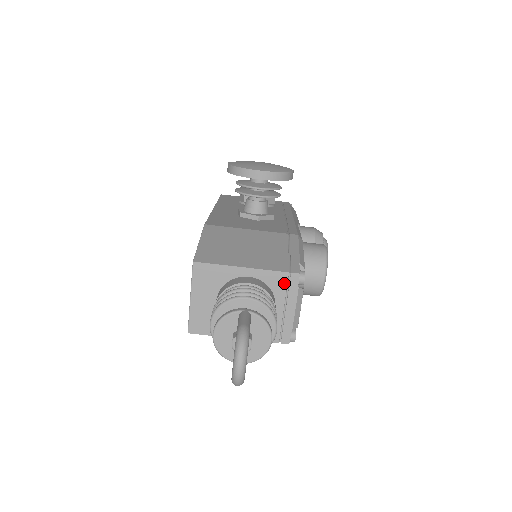
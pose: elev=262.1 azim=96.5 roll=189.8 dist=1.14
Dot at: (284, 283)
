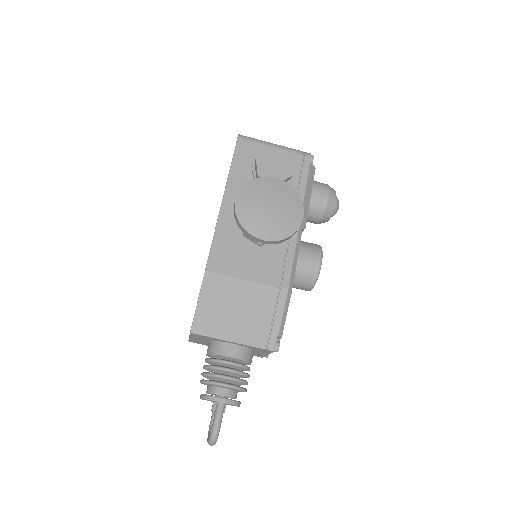
Dot at: (261, 350)
